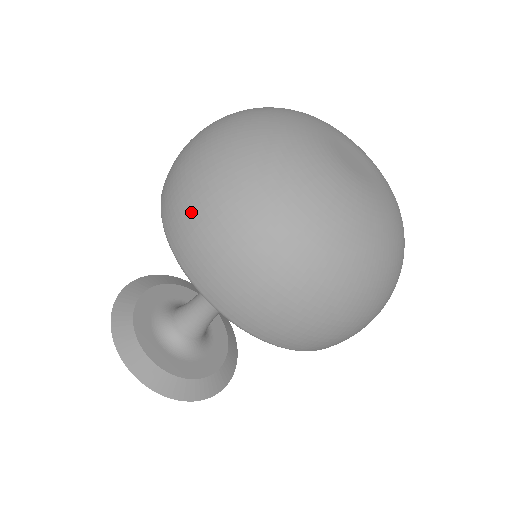
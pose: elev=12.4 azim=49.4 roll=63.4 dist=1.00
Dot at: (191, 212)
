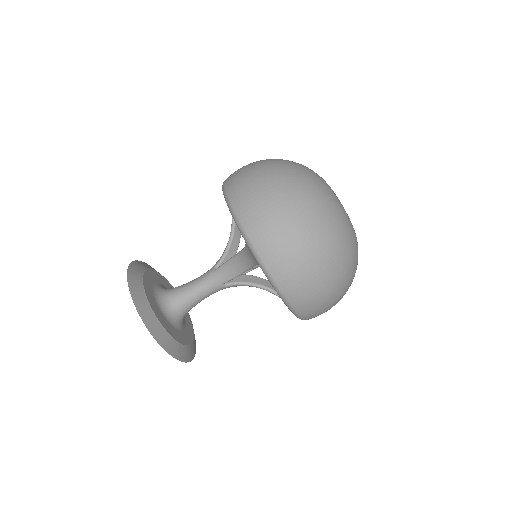
Dot at: (257, 186)
